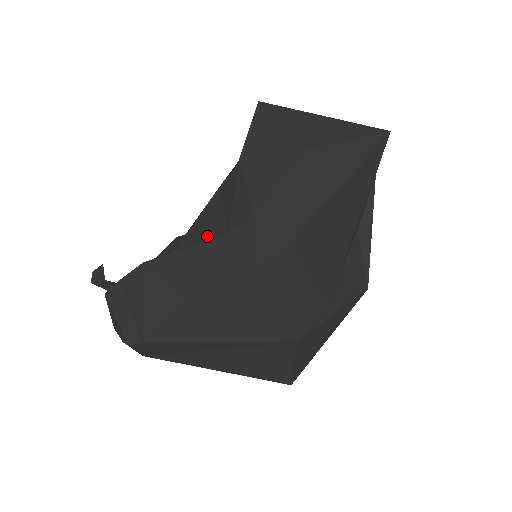
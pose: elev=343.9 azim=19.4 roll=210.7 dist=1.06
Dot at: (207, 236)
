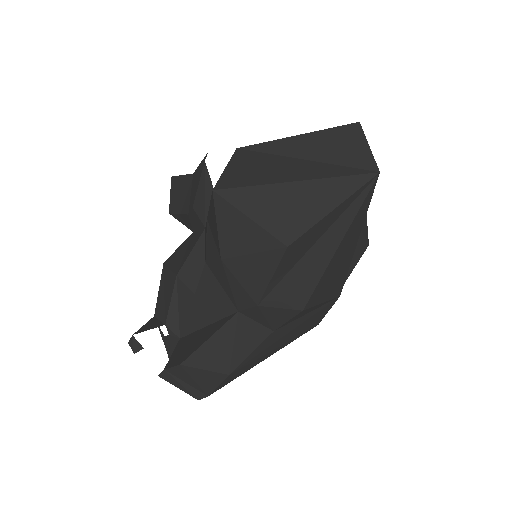
Dot at: (217, 309)
